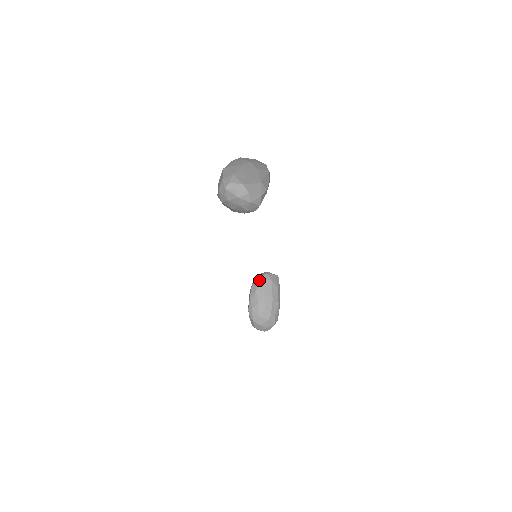
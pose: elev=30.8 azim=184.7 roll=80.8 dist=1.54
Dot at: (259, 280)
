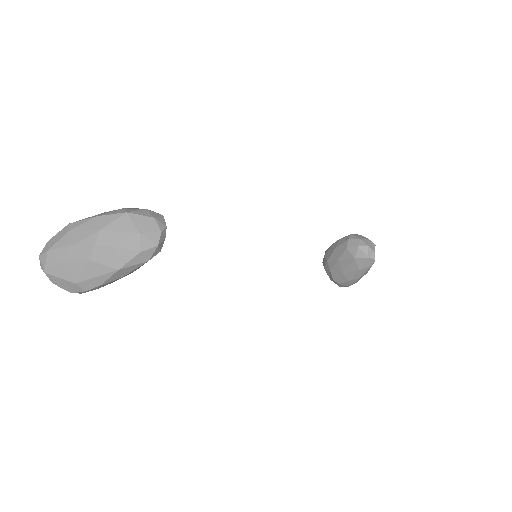
Dot at: (346, 244)
